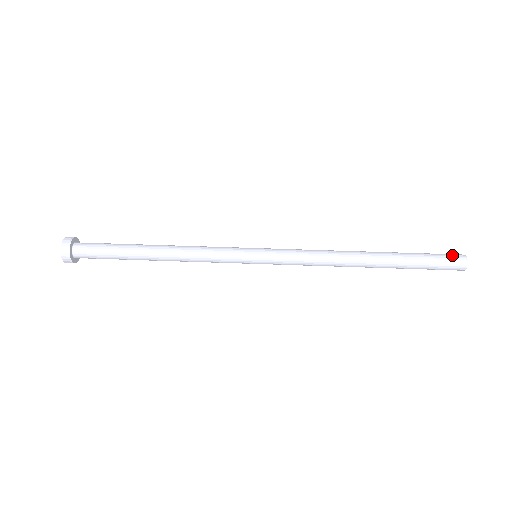
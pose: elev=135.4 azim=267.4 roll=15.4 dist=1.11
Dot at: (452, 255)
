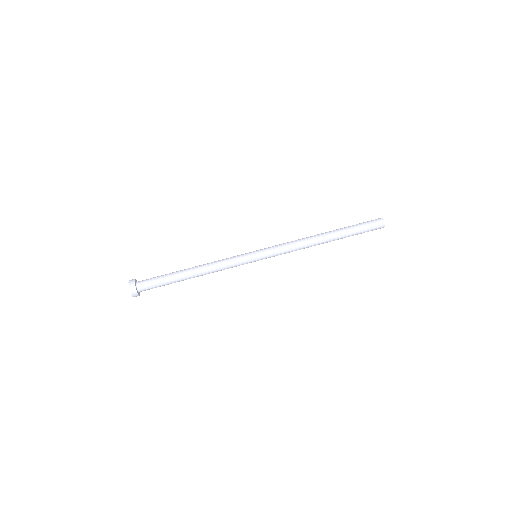
Dot at: (376, 223)
